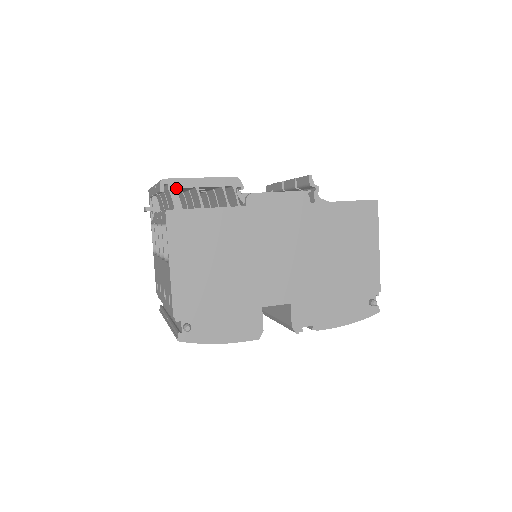
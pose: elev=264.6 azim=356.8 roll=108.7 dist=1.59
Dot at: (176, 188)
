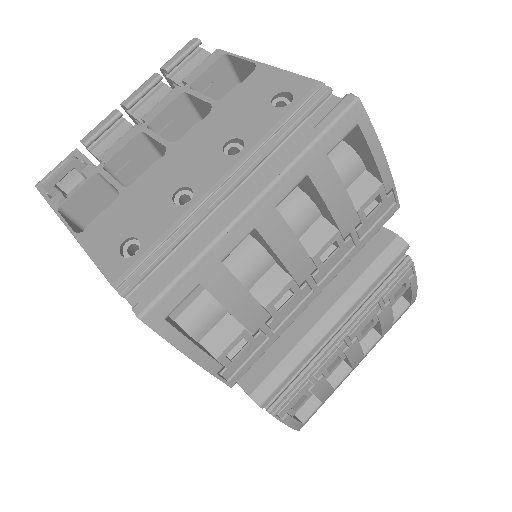
Dot at: occluded
